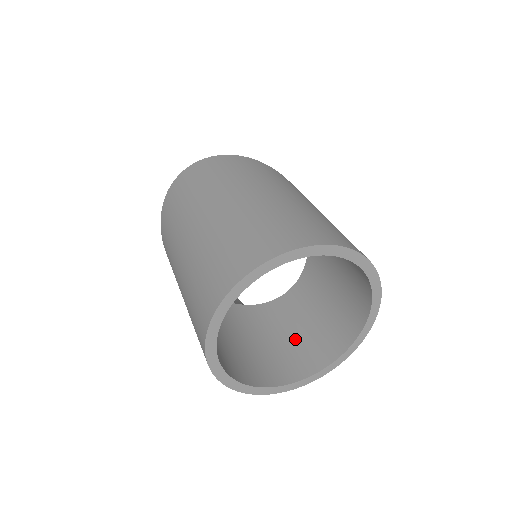
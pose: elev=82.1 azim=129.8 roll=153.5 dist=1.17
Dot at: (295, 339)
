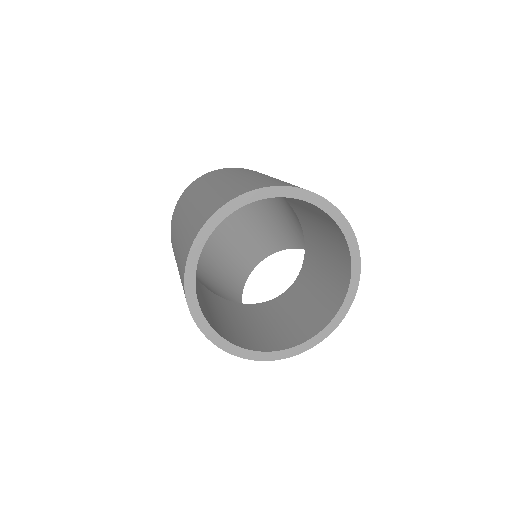
Dot at: (288, 321)
